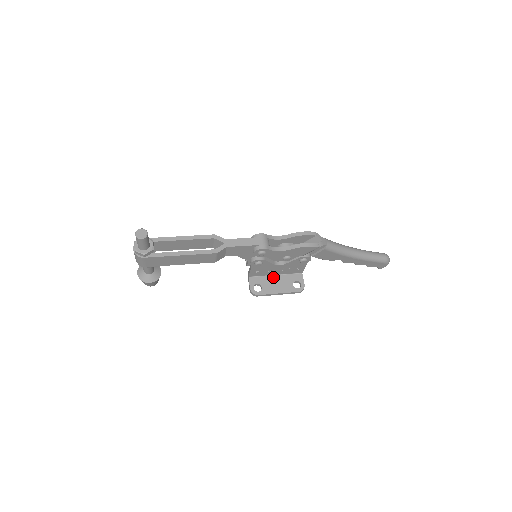
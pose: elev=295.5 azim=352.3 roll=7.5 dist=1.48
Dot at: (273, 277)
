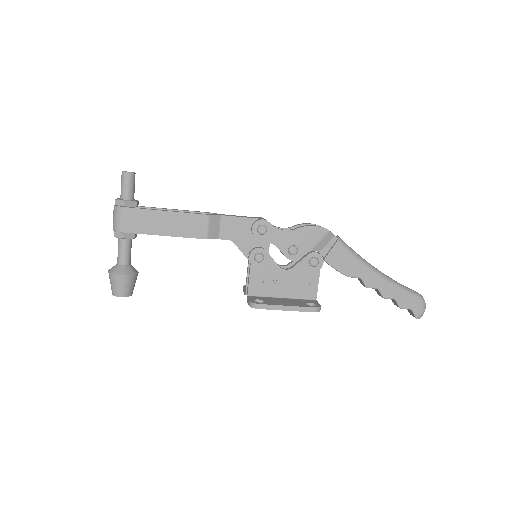
Dot at: (279, 298)
